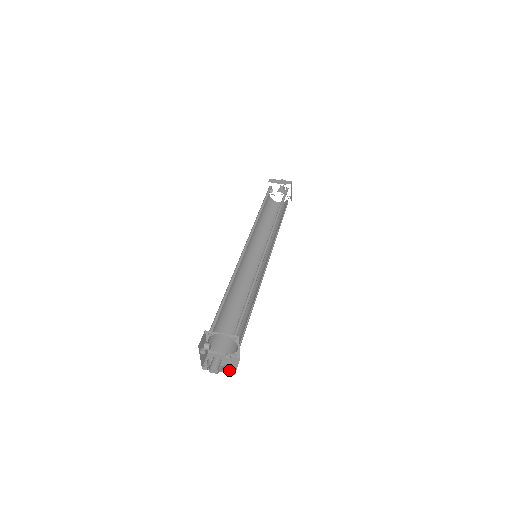
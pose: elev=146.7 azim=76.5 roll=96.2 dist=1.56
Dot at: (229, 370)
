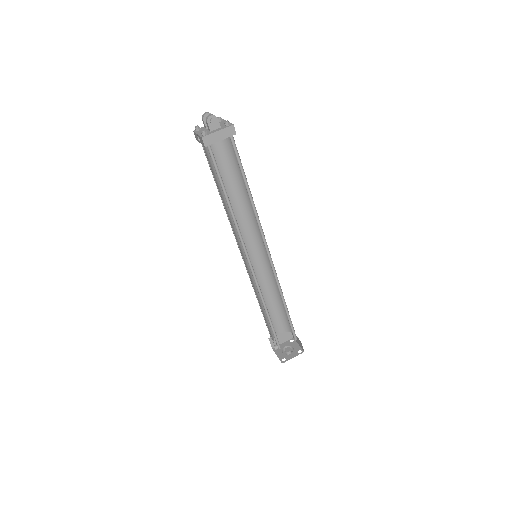
Dot at: (293, 343)
